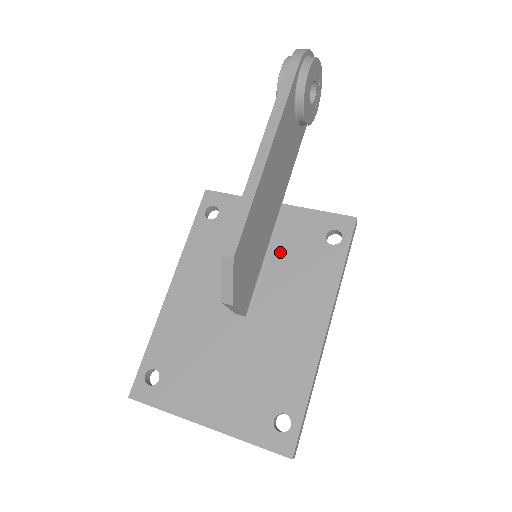
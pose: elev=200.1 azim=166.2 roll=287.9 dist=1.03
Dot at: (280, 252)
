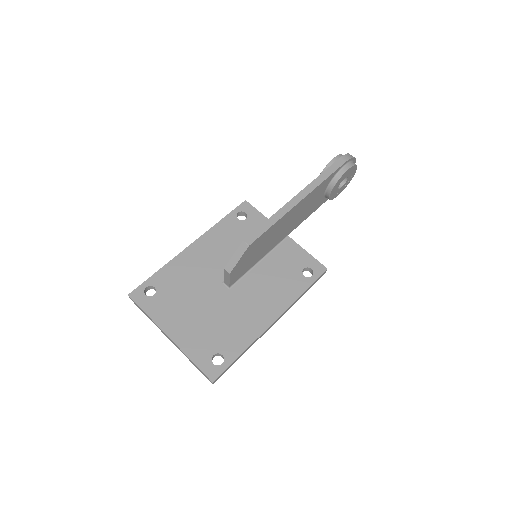
Dot at: (271, 262)
